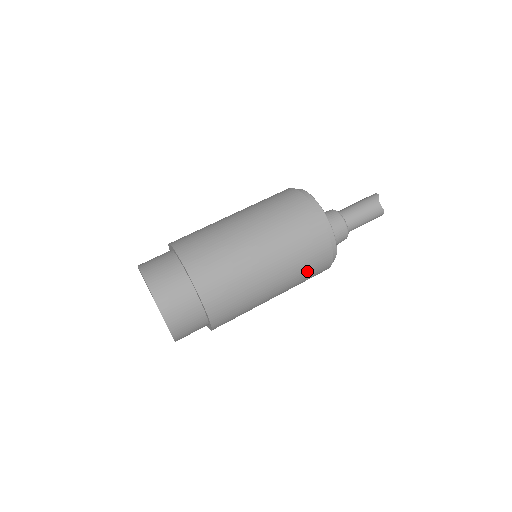
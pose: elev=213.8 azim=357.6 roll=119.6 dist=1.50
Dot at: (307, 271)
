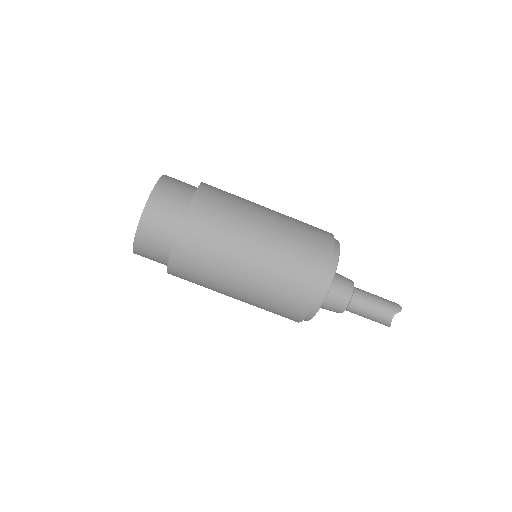
Dot at: (273, 309)
